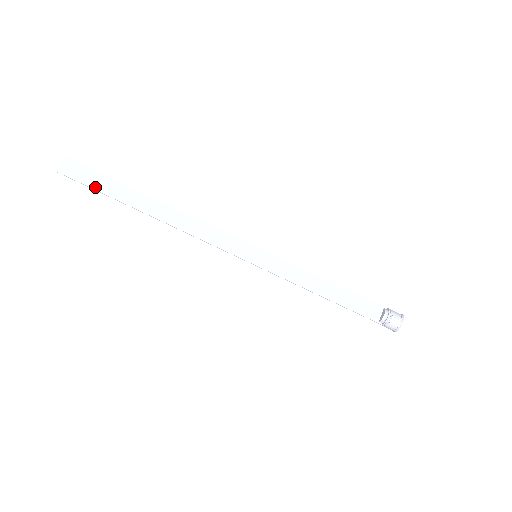
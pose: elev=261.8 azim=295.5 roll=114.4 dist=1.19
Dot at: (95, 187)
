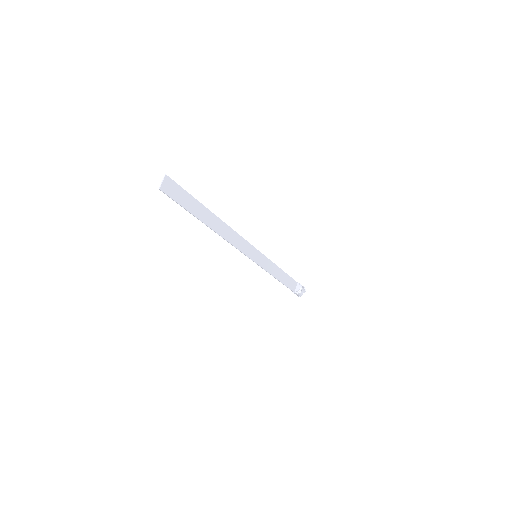
Dot at: (183, 205)
